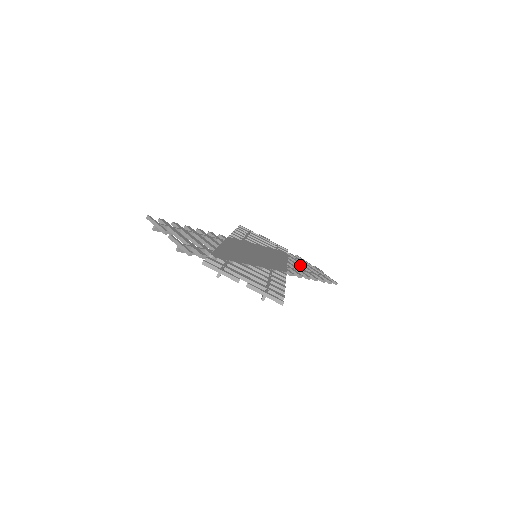
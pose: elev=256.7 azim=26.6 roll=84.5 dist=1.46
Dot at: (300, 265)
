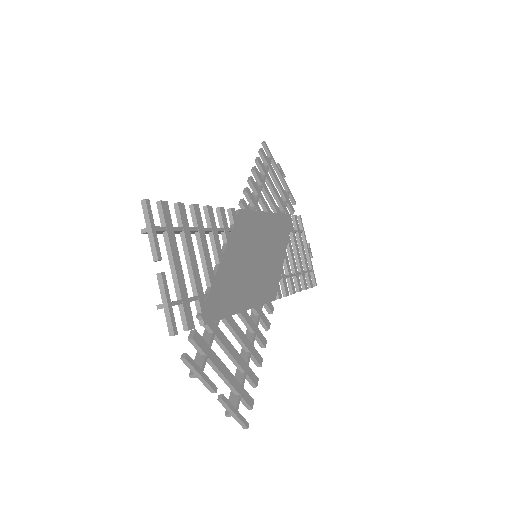
Dot at: (295, 251)
